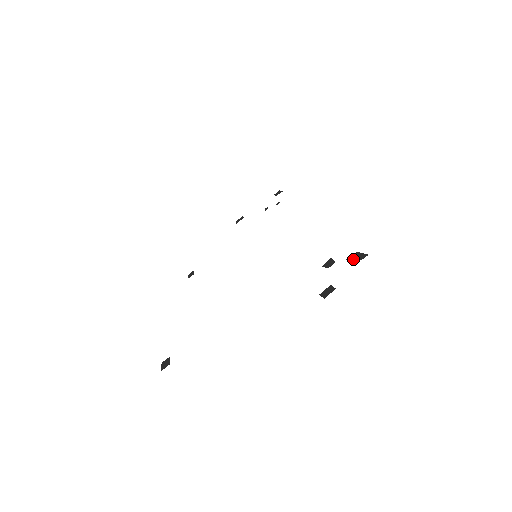
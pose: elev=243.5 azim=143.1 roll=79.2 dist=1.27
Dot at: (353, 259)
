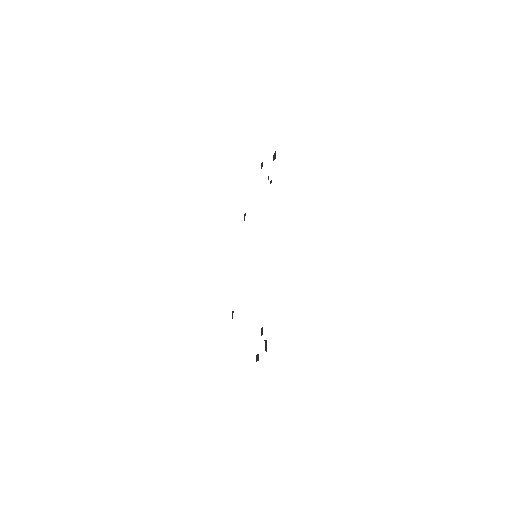
Dot at: (265, 345)
